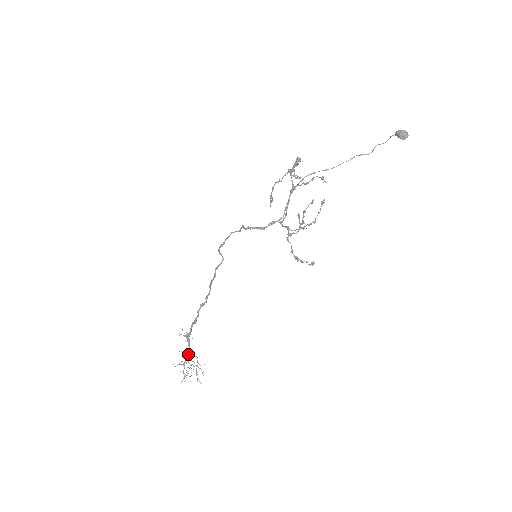
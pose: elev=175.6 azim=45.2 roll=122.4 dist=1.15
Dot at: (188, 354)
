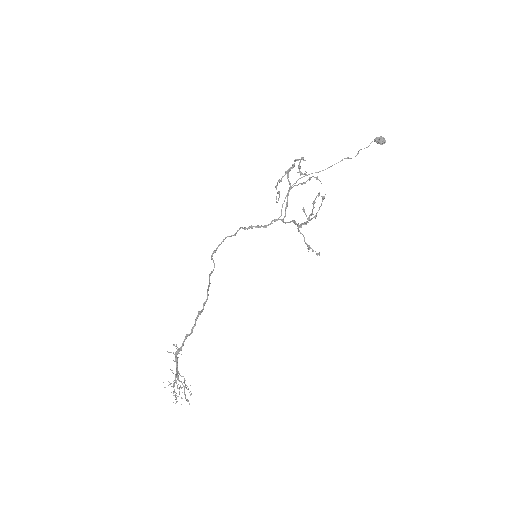
Dot at: (177, 373)
